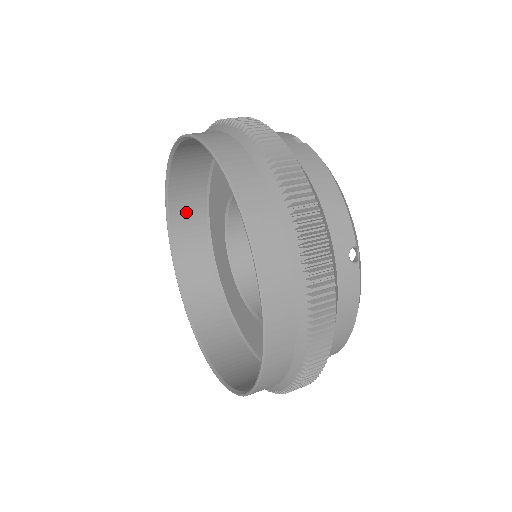
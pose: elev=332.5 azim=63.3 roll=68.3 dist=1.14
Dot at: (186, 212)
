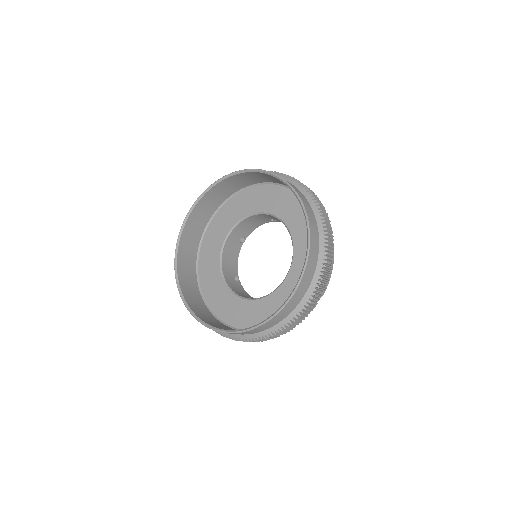
Dot at: (186, 254)
